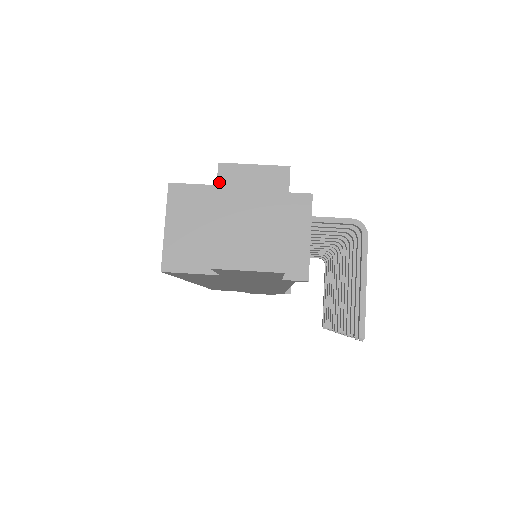
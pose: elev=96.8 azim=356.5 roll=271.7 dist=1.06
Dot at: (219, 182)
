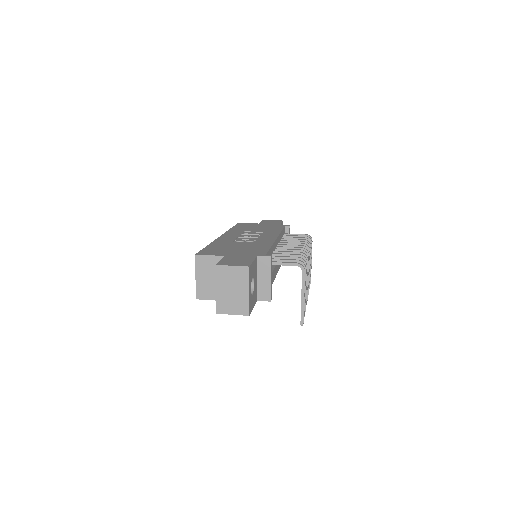
Dot at: (216, 274)
